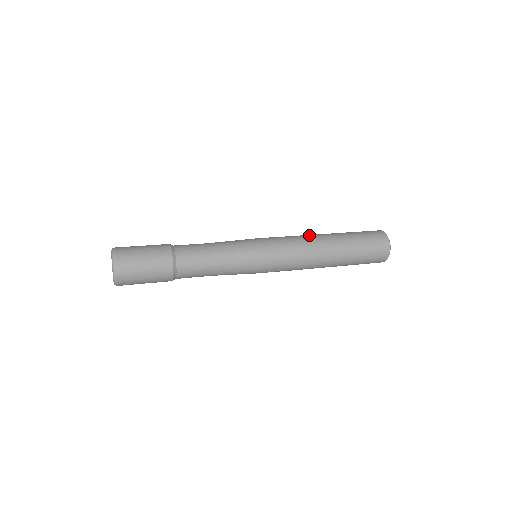
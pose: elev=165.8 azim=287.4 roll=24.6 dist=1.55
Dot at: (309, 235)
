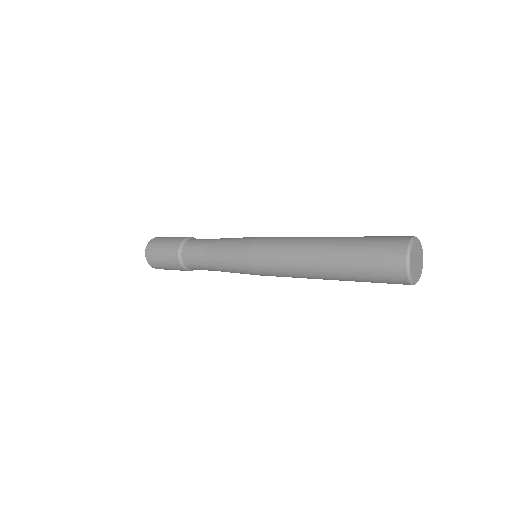
Dot at: occluded
